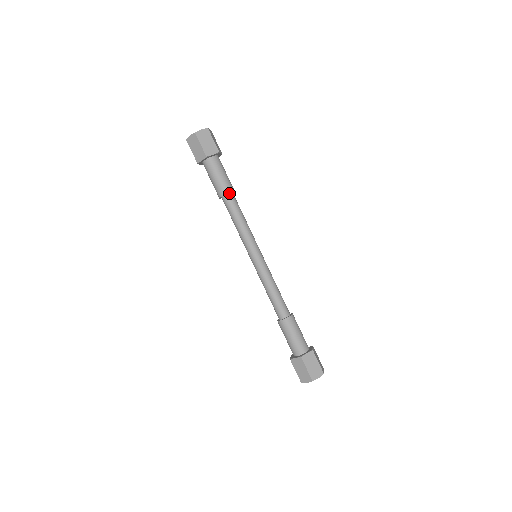
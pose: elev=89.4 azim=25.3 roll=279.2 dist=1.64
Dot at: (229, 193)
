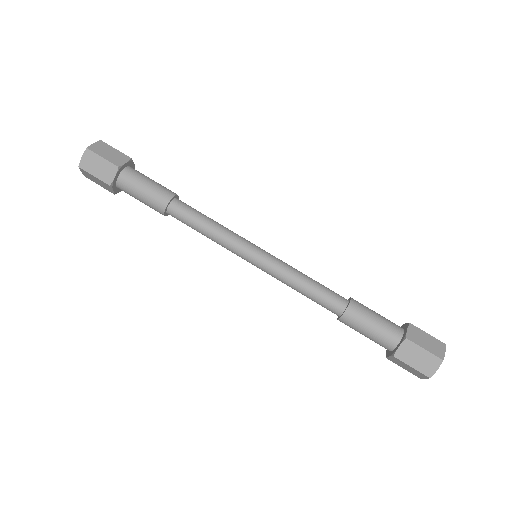
Dot at: (168, 205)
